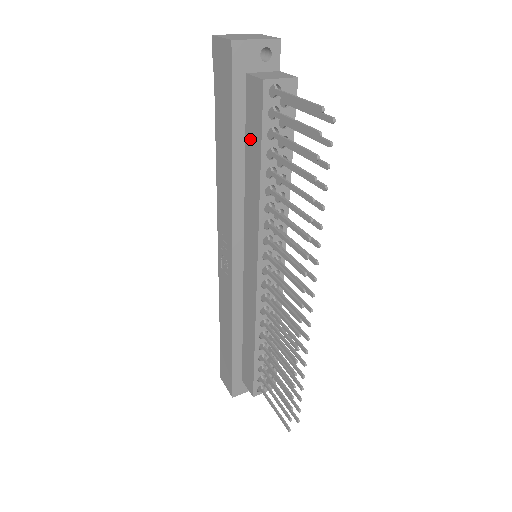
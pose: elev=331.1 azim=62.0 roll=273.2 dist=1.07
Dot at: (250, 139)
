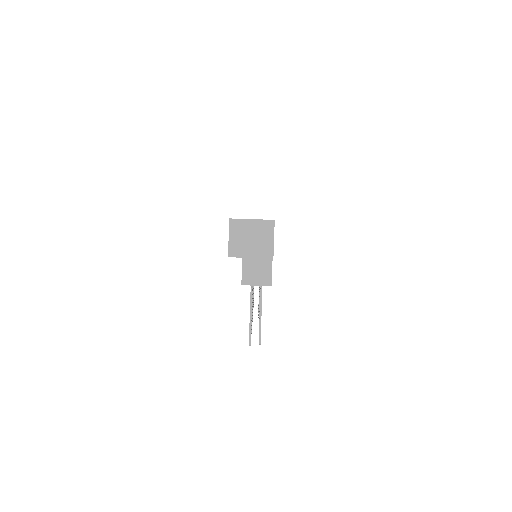
Dot at: occluded
